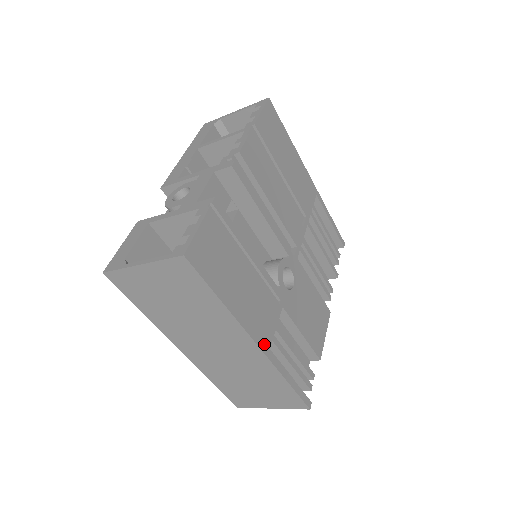
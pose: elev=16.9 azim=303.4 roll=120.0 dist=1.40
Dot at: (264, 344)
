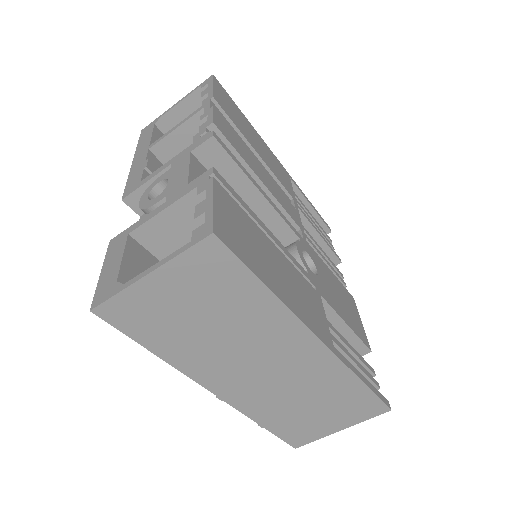
Dot at: (326, 339)
